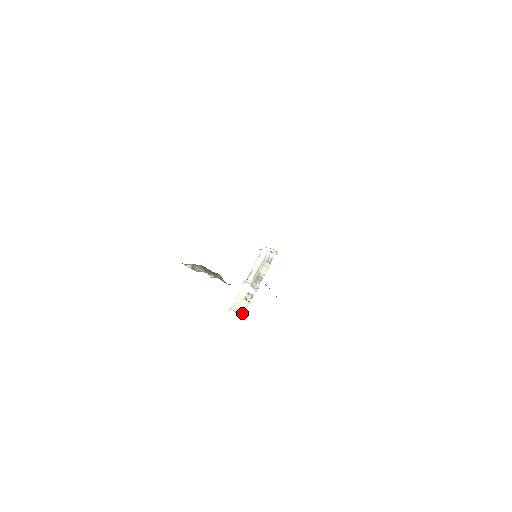
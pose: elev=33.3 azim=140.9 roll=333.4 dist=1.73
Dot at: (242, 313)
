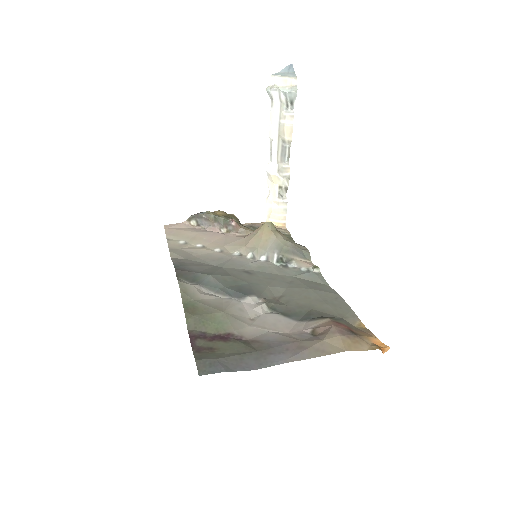
Dot at: (283, 223)
